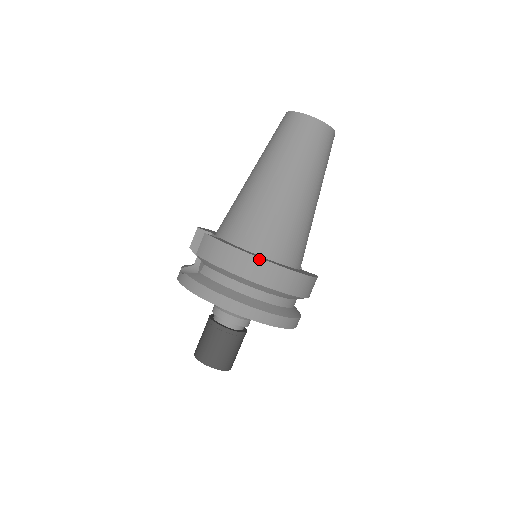
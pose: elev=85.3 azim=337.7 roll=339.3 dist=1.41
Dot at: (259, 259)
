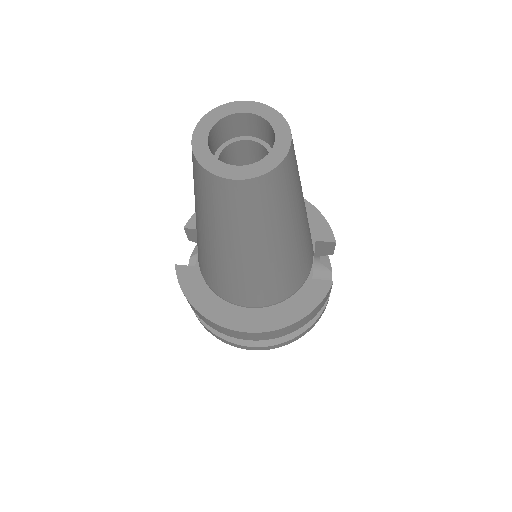
Dot at: (216, 324)
